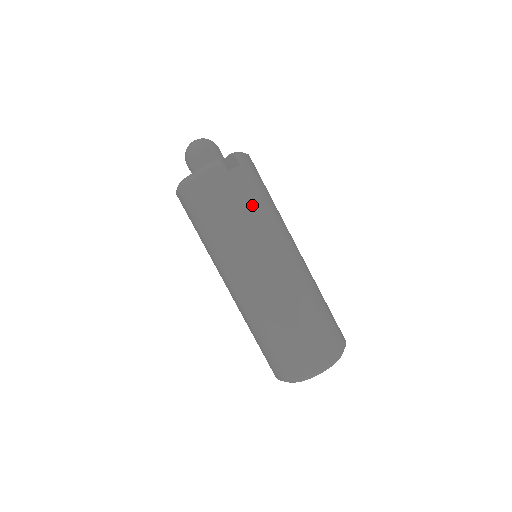
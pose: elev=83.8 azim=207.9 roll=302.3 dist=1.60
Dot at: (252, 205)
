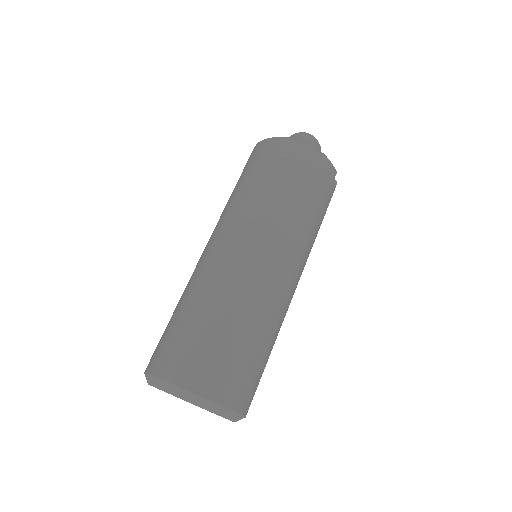
Dot at: (321, 220)
